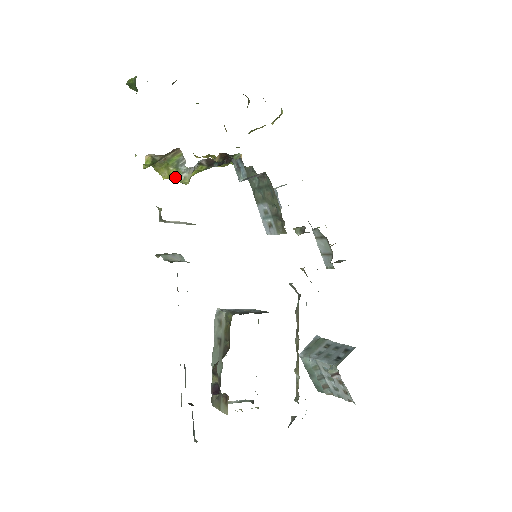
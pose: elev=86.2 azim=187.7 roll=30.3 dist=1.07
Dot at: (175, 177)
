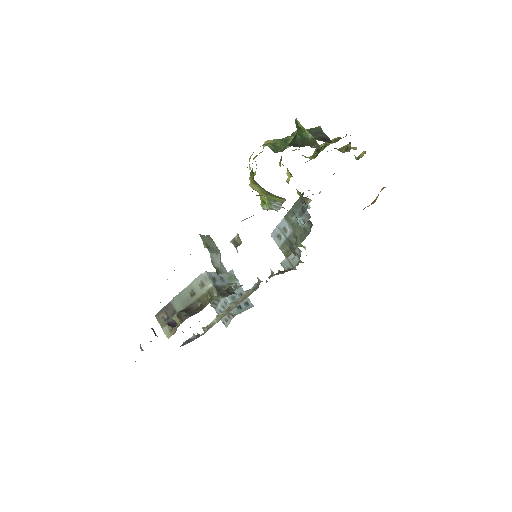
Dot at: (261, 200)
